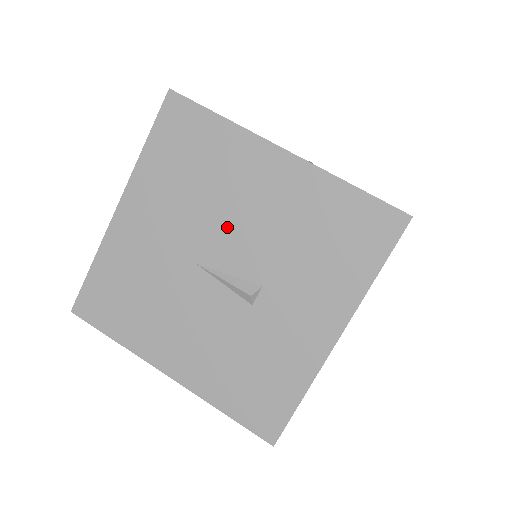
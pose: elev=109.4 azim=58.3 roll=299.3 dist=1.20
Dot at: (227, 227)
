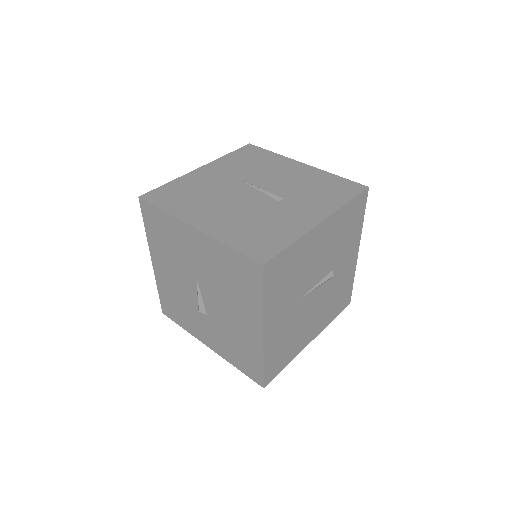
Dot at: (219, 299)
